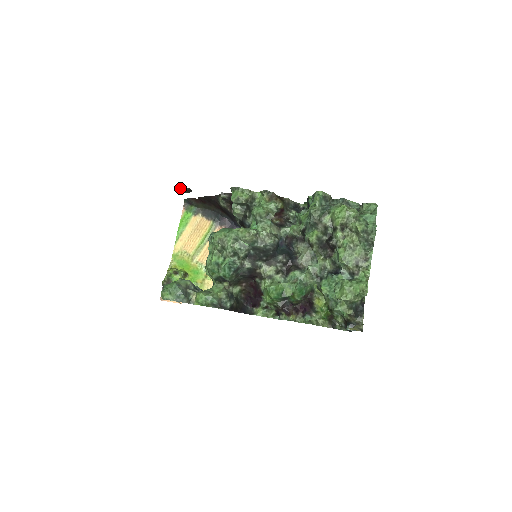
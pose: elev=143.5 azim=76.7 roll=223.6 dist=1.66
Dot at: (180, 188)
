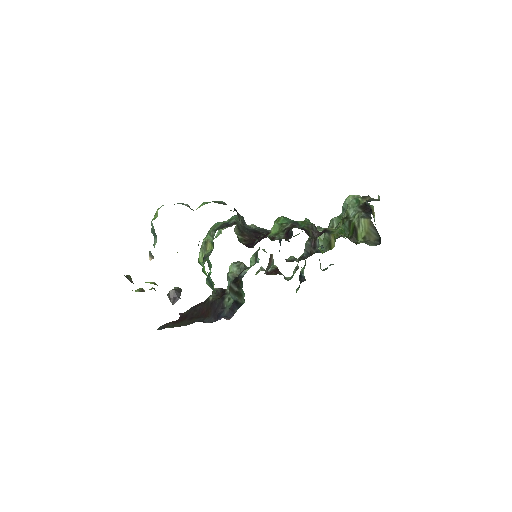
Dot at: (171, 290)
